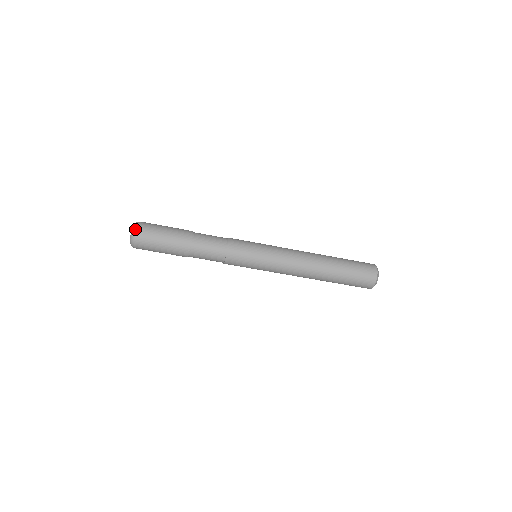
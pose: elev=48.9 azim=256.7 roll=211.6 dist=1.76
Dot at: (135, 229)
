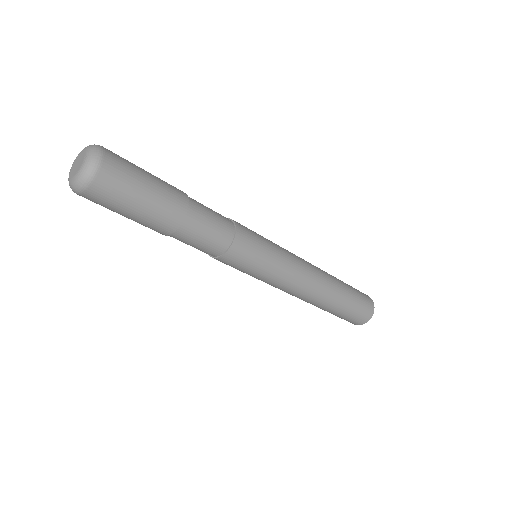
Dot at: (99, 148)
